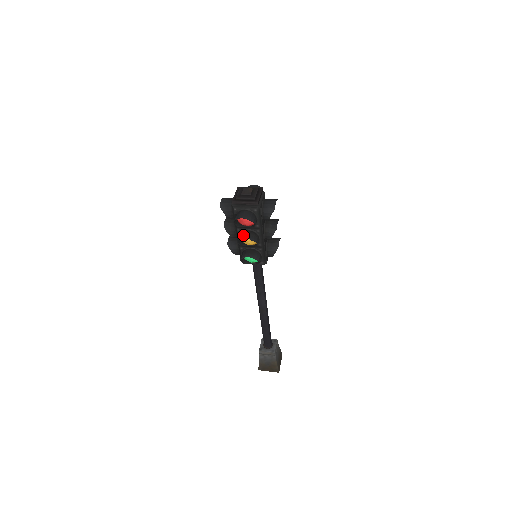
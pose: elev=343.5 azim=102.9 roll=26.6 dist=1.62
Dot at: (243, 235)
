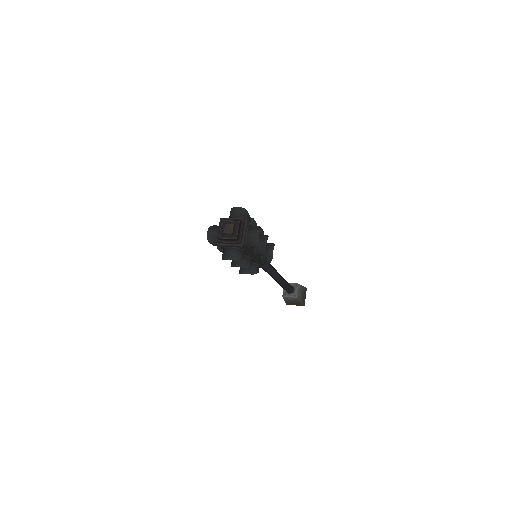
Dot at: (235, 263)
